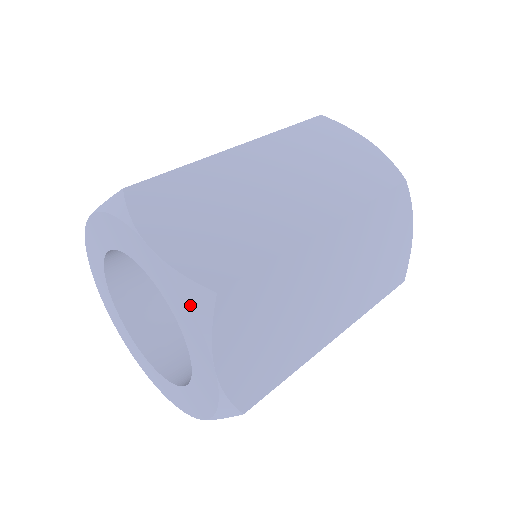
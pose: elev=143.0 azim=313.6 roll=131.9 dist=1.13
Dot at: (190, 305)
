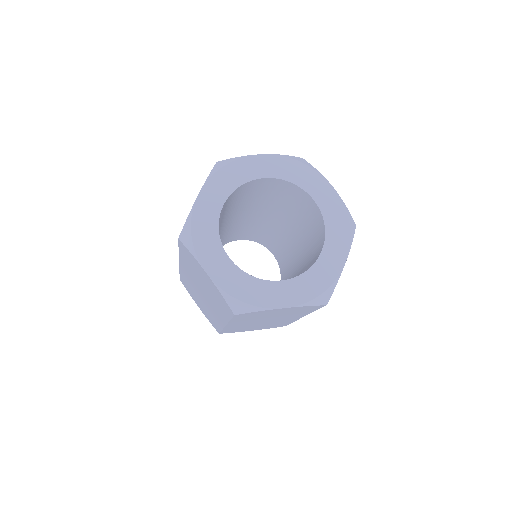
Dot at: (301, 162)
